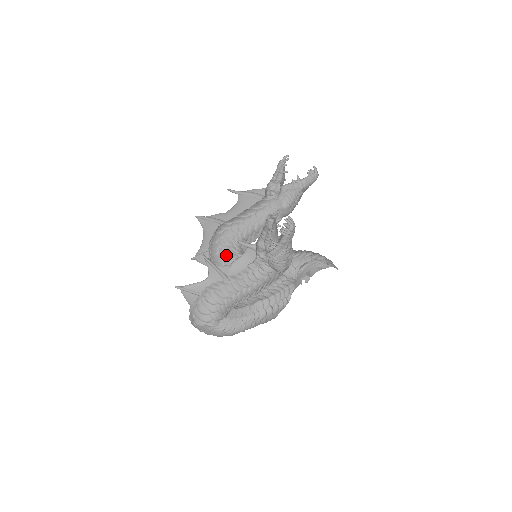
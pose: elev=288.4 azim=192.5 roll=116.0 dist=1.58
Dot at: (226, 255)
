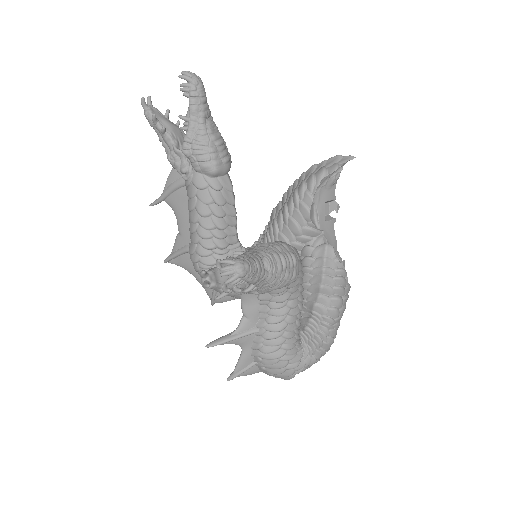
Dot at: occluded
